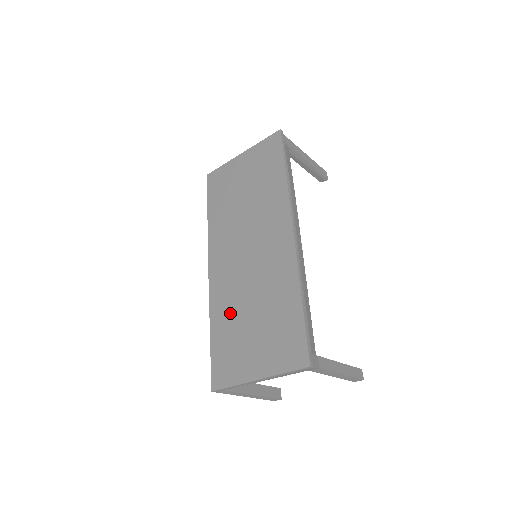
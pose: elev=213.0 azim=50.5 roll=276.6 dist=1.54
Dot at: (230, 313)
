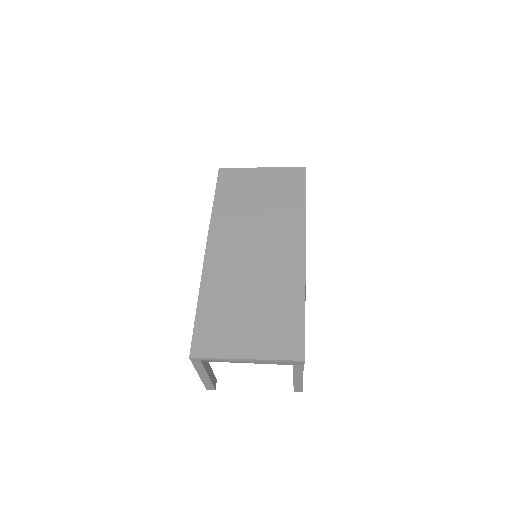
Dot at: (225, 294)
